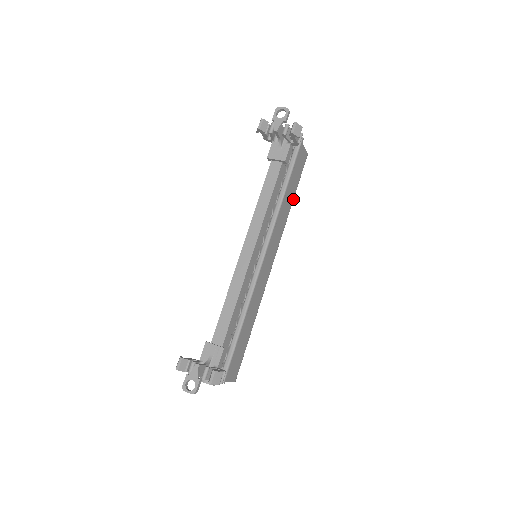
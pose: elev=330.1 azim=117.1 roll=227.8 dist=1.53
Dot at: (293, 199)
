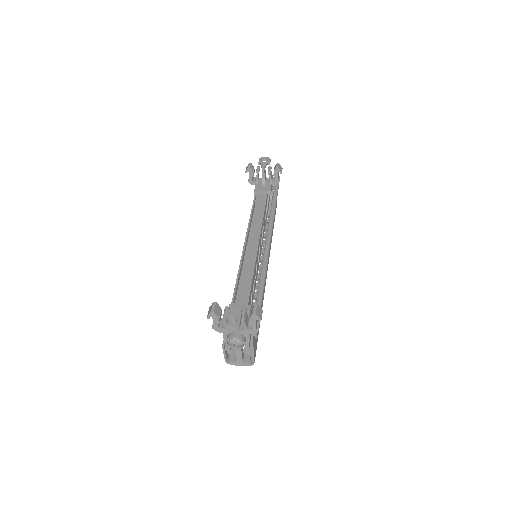
Dot at: occluded
